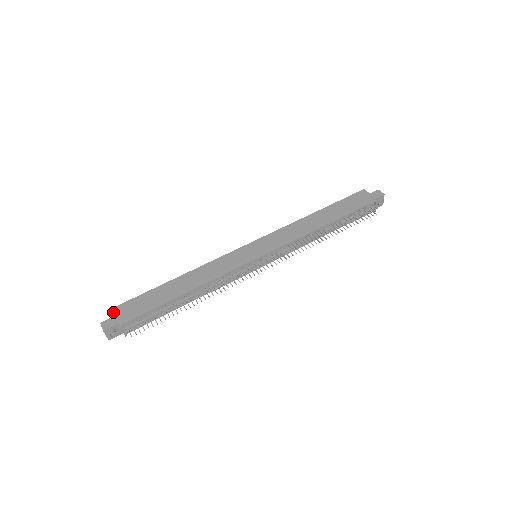
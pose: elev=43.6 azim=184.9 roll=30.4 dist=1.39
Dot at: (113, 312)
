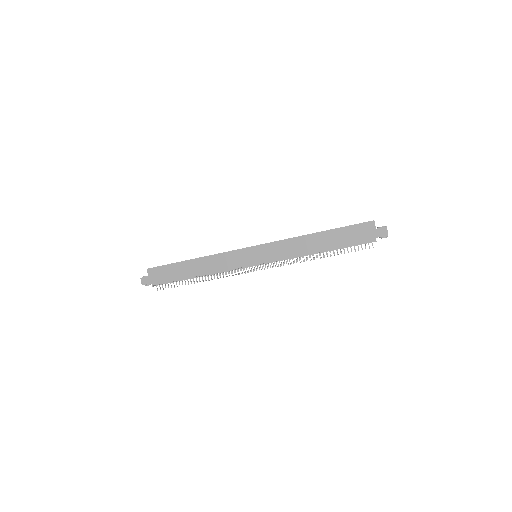
Dot at: (149, 272)
